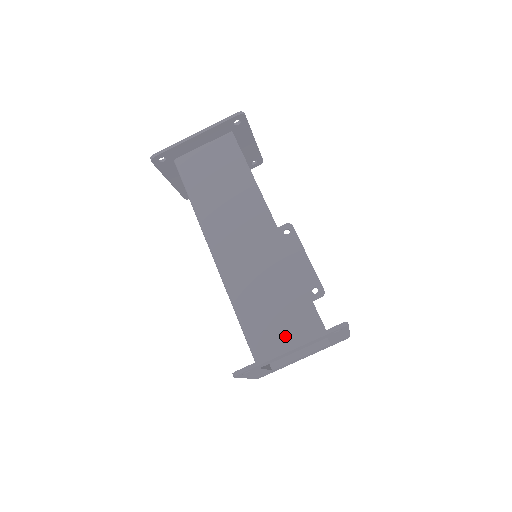
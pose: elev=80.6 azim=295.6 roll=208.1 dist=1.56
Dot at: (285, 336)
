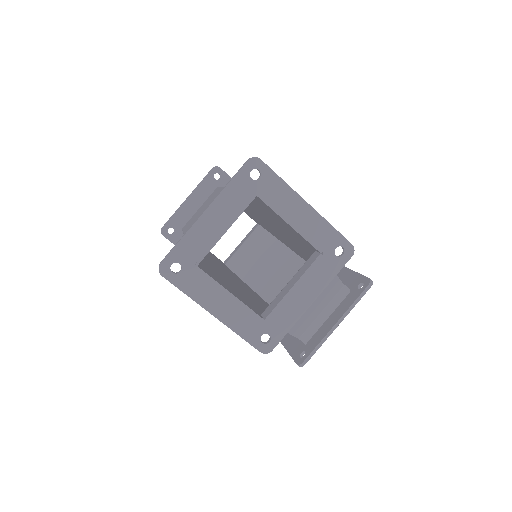
Dot at: occluded
